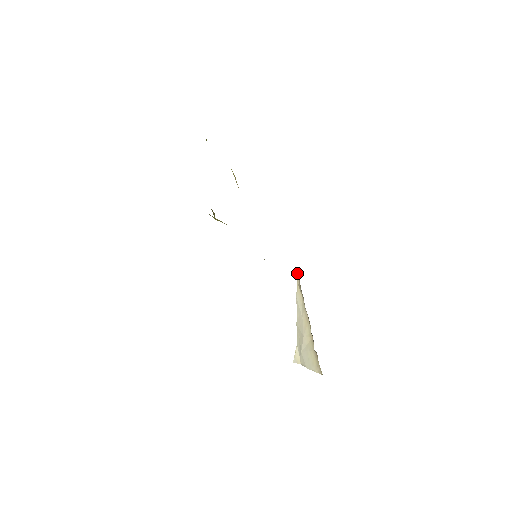
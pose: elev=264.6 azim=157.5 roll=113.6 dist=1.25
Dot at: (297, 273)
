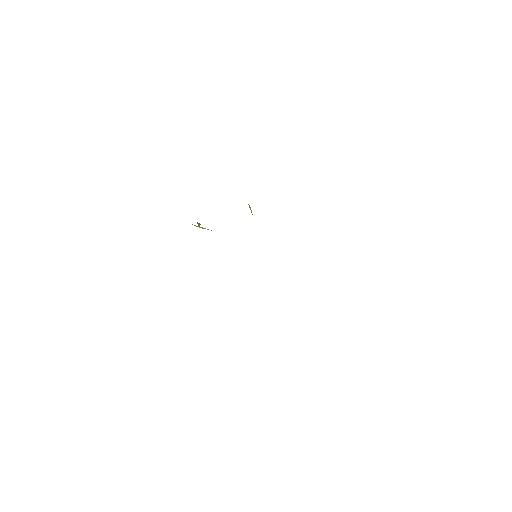
Dot at: occluded
